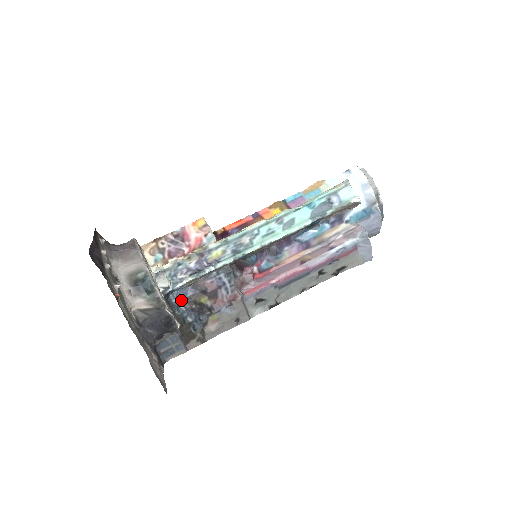
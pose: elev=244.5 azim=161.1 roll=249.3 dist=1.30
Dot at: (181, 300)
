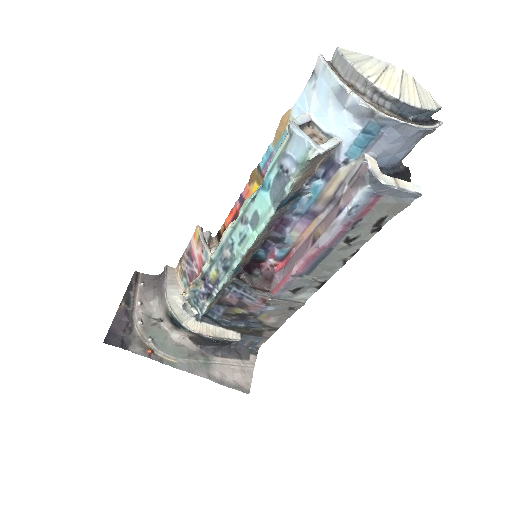
Dot at: (219, 316)
